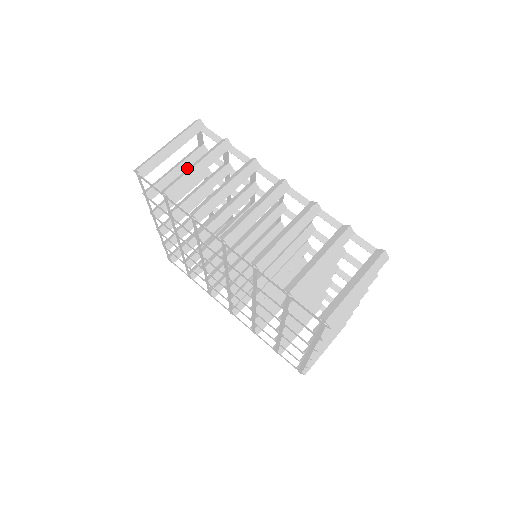
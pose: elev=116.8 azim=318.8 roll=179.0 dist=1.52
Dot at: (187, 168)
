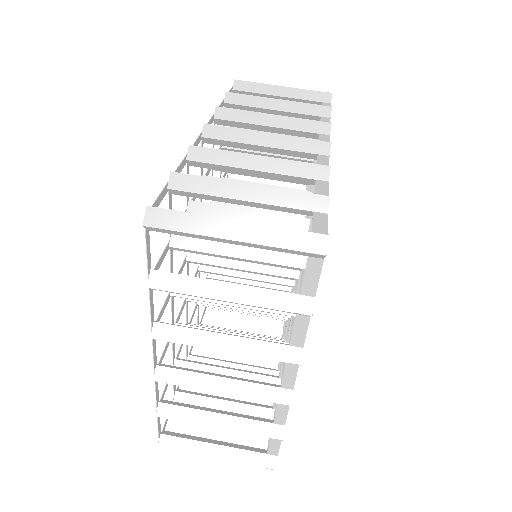
Dot at: occluded
